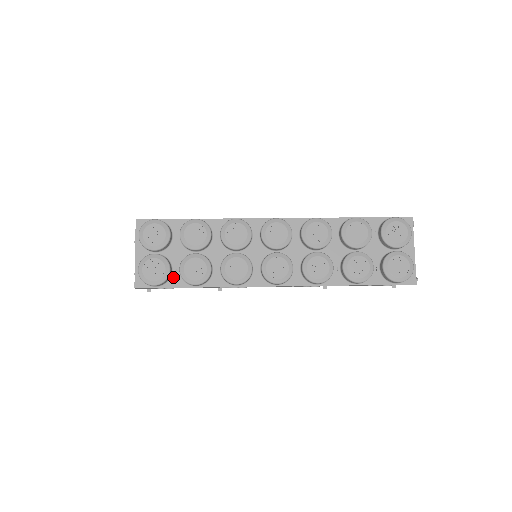
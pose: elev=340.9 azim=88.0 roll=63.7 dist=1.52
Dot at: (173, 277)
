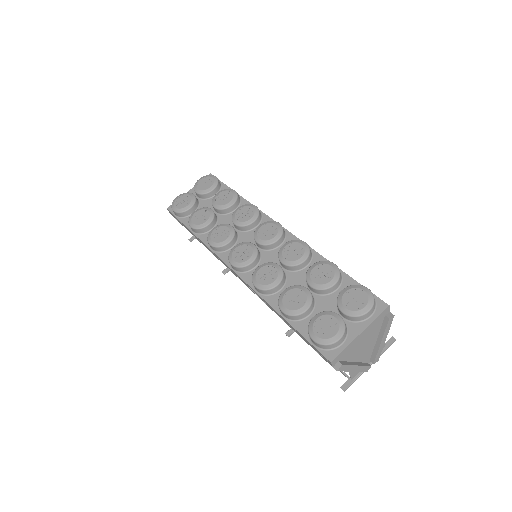
Dot at: occluded
